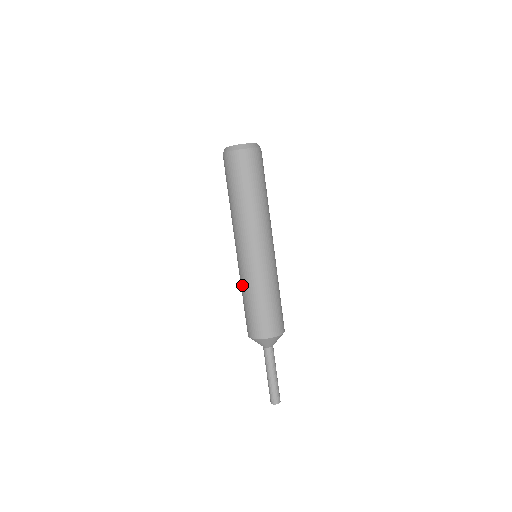
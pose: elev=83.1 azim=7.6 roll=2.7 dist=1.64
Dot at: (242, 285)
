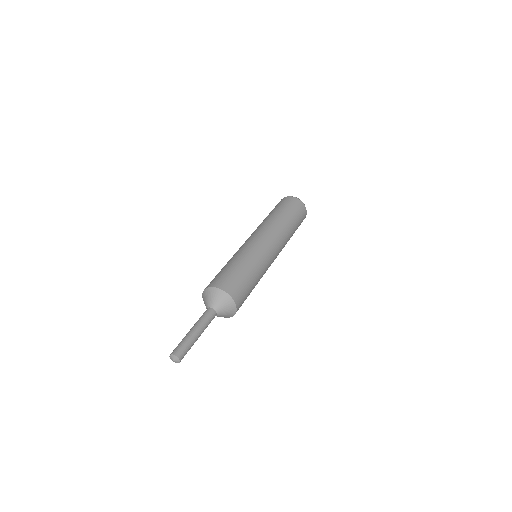
Dot at: (237, 255)
